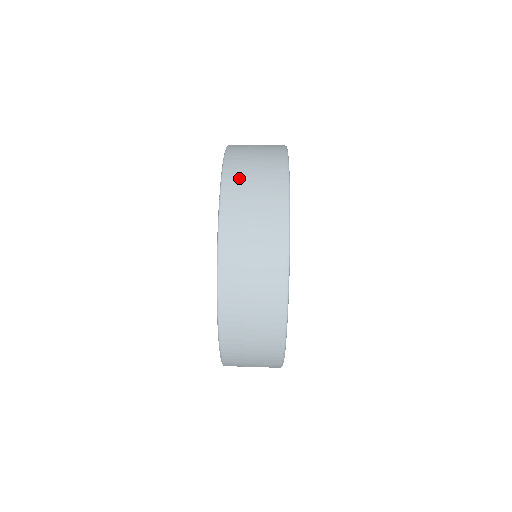
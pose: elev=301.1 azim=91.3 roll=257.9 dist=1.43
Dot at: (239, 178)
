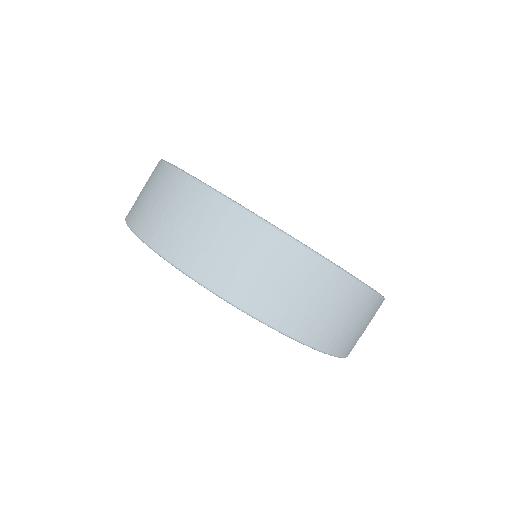
Dot at: (268, 300)
